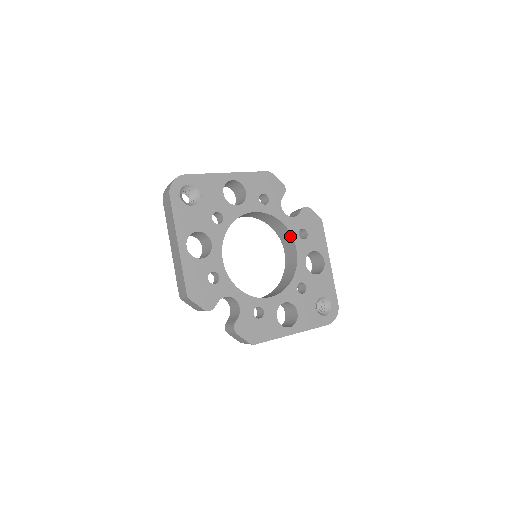
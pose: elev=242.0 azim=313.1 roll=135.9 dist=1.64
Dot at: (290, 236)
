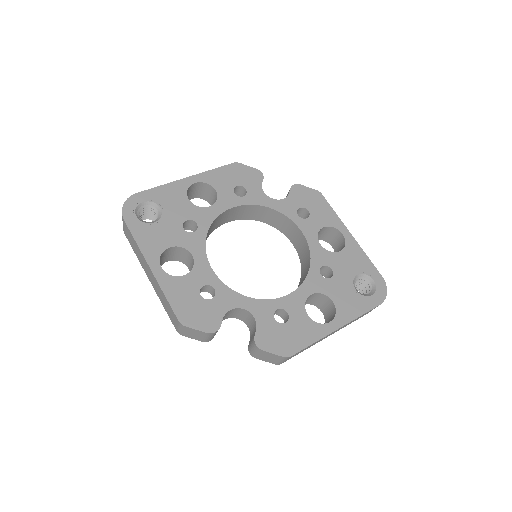
Dot at: (288, 221)
